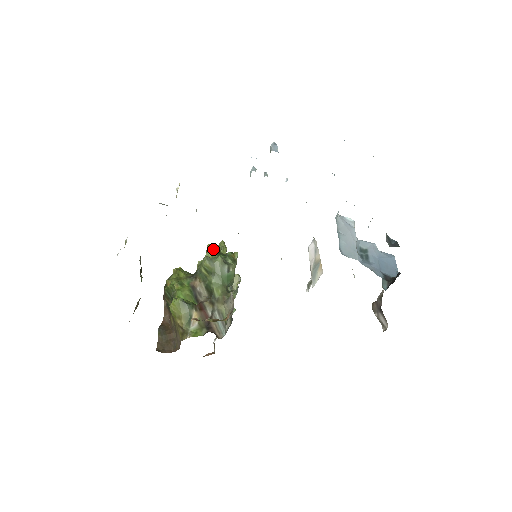
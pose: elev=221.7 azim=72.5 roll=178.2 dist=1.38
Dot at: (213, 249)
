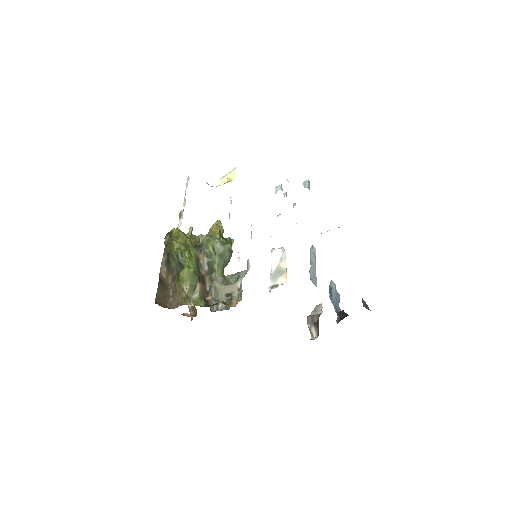
Dot at: (219, 230)
